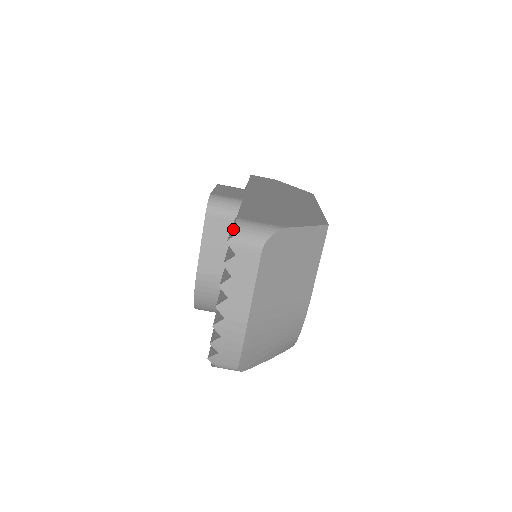
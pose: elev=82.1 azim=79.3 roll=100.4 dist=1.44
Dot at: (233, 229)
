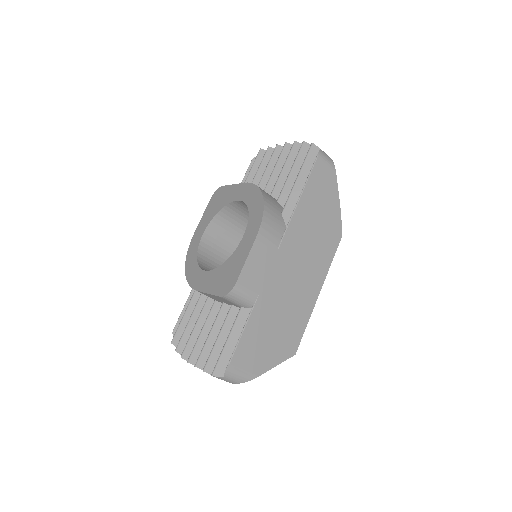
Dot at: (225, 352)
